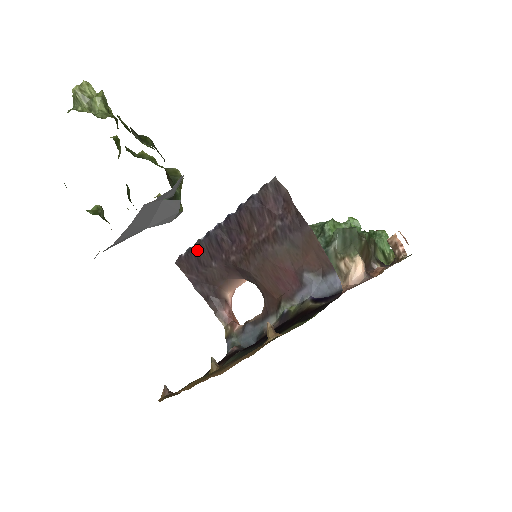
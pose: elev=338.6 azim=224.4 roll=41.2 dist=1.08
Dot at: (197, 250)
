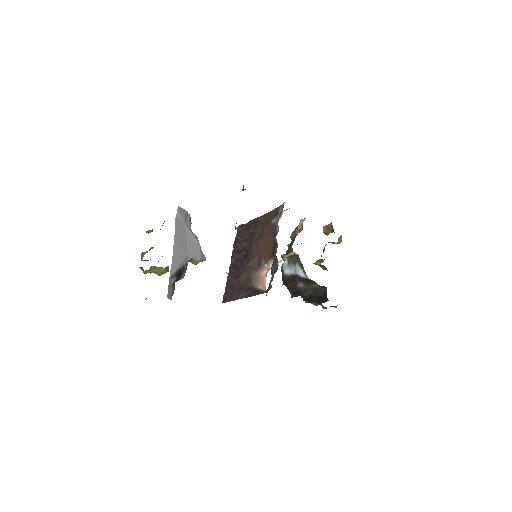
Dot at: (228, 283)
